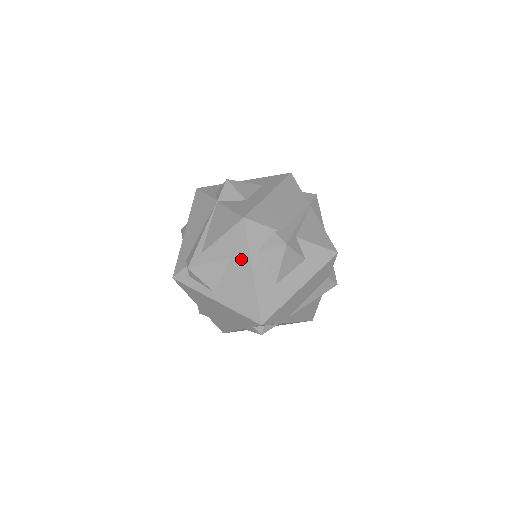
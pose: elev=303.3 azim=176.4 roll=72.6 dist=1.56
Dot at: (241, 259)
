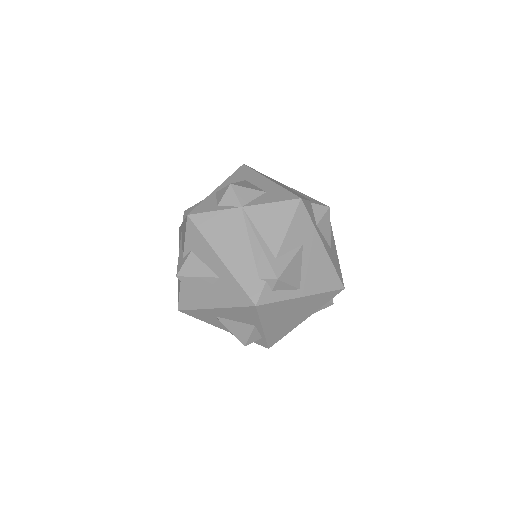
Dot at: (311, 239)
